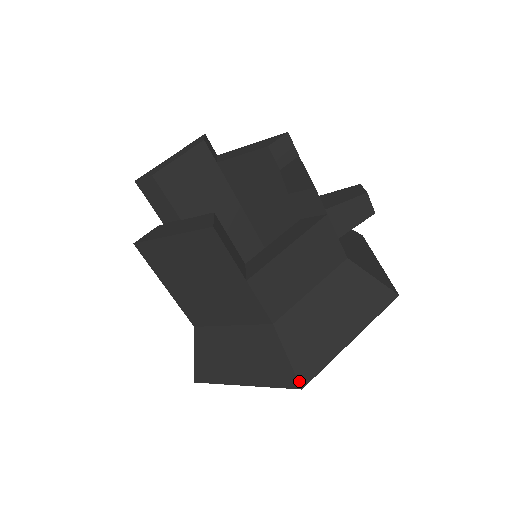
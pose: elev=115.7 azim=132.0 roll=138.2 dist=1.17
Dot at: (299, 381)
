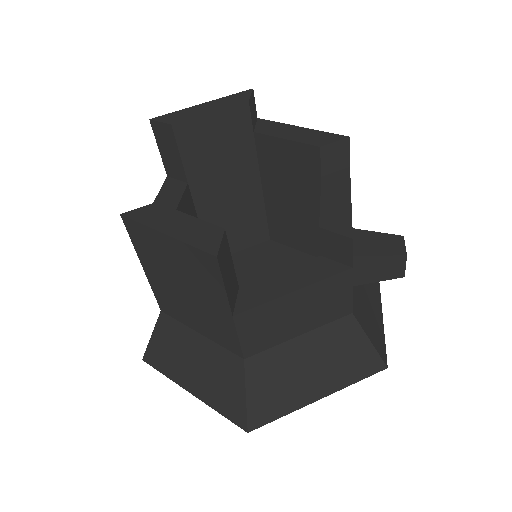
Dot at: (248, 424)
